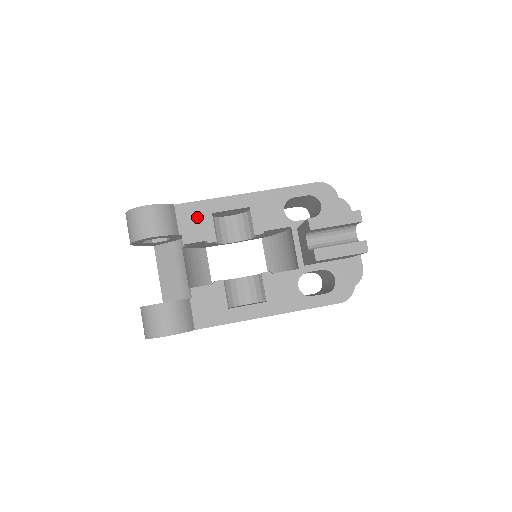
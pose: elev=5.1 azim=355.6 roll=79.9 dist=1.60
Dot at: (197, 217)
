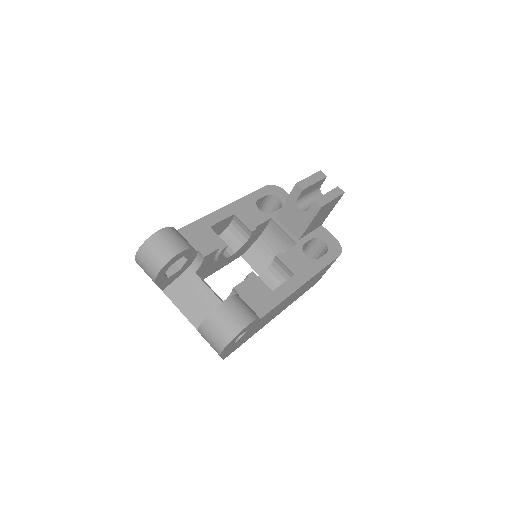
Dot at: (201, 233)
